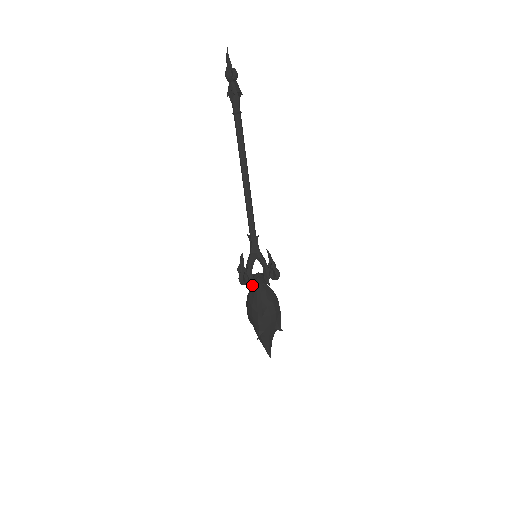
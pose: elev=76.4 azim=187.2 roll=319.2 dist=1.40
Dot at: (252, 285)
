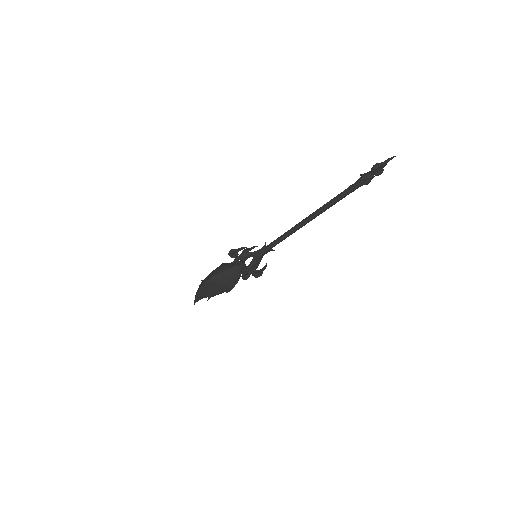
Dot at: (240, 274)
